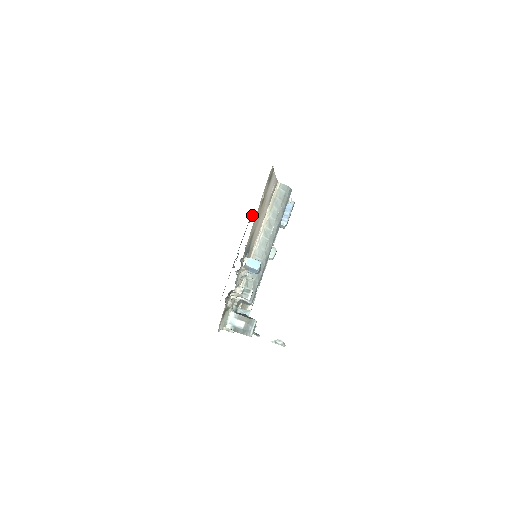
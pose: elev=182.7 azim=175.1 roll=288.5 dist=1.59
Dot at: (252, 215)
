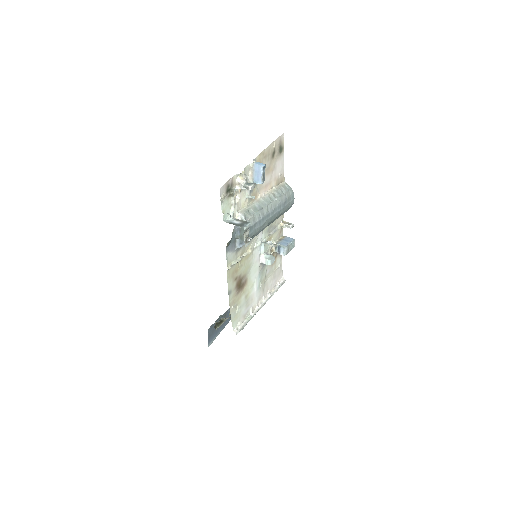
Dot at: occluded
